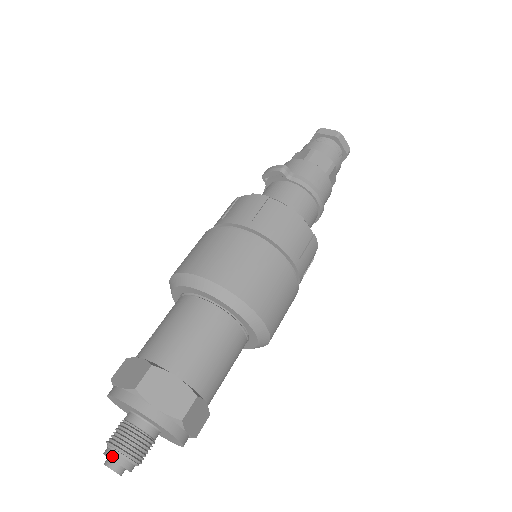
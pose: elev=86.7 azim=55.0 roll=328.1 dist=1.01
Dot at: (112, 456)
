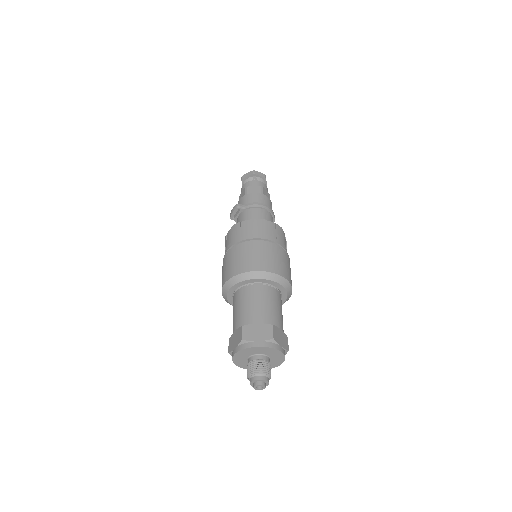
Dot at: (254, 379)
